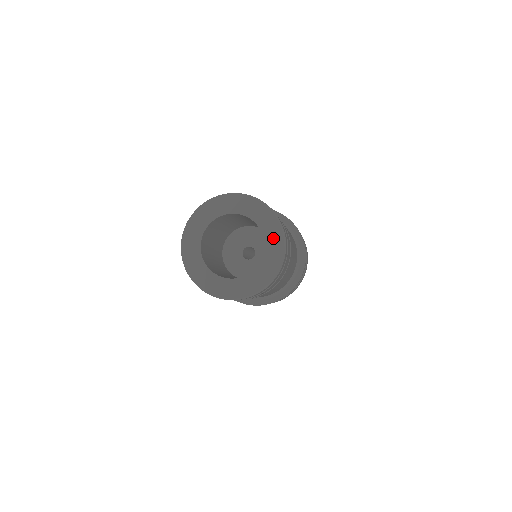
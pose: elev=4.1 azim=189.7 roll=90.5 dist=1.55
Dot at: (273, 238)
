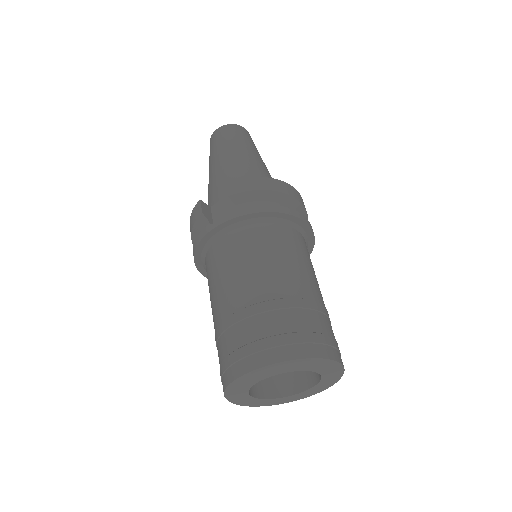
Dot at: (323, 368)
